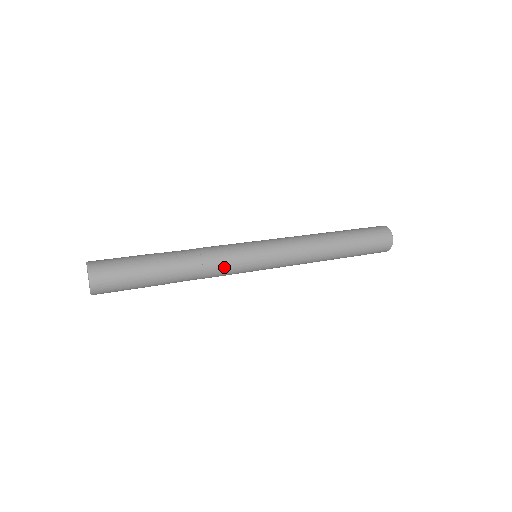
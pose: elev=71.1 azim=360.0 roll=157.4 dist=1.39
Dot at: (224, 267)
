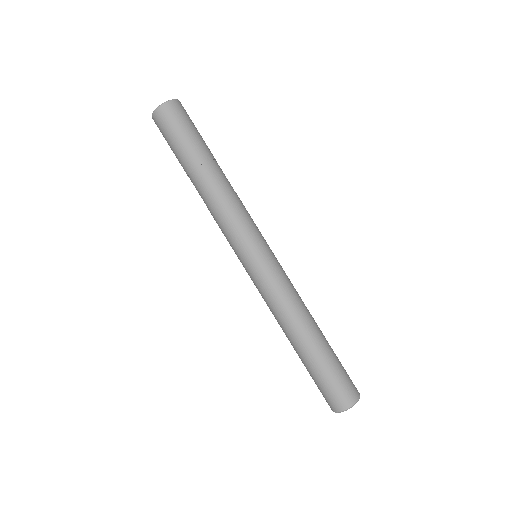
Dot at: (230, 220)
